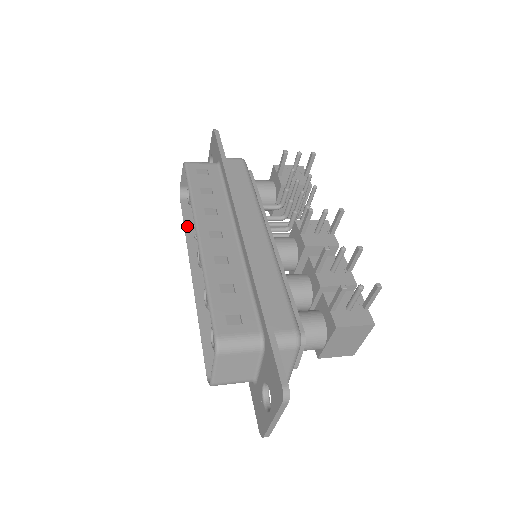
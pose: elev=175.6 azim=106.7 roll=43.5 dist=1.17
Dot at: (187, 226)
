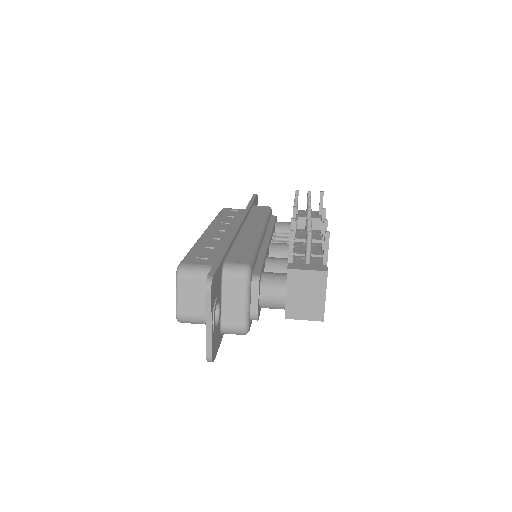
Dot at: occluded
